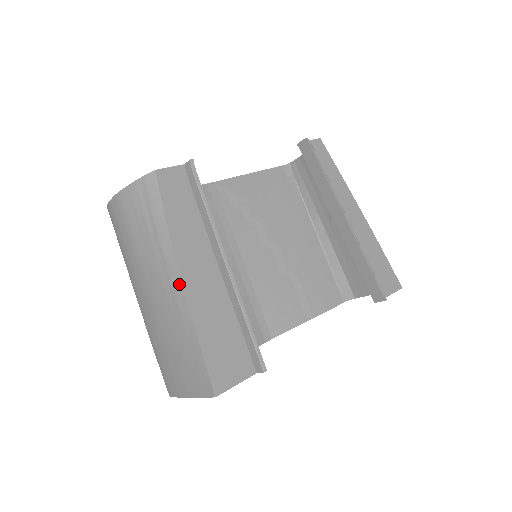
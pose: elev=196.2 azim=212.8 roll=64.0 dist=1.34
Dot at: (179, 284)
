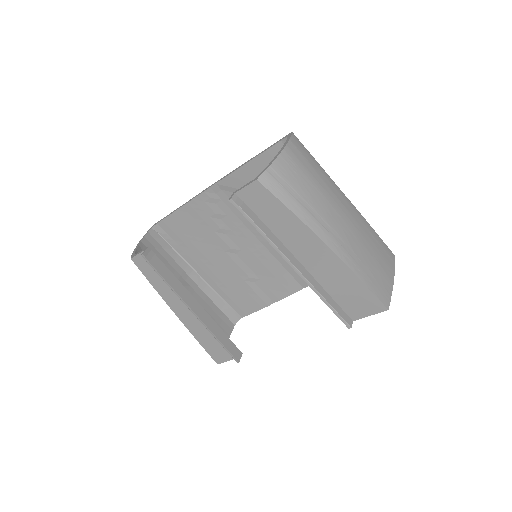
Dot at: (177, 315)
